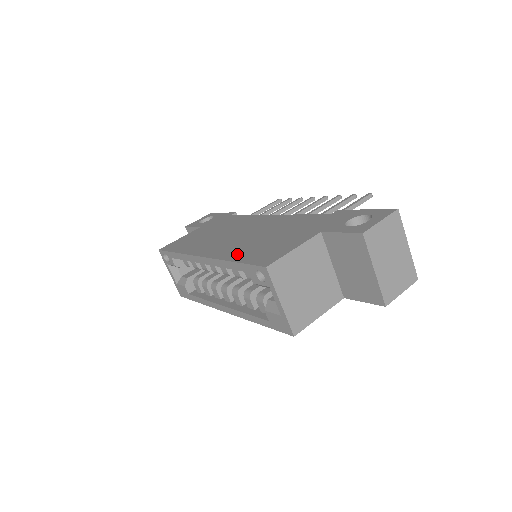
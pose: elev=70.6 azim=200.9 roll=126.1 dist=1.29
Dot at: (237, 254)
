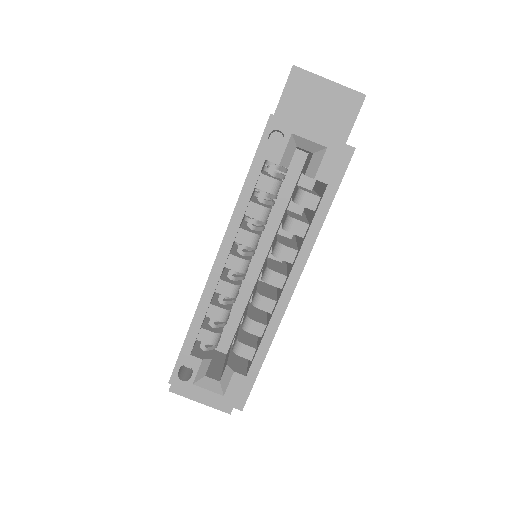
Dot at: occluded
